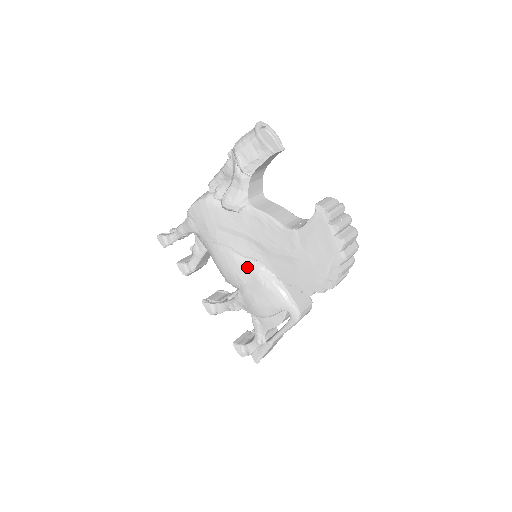
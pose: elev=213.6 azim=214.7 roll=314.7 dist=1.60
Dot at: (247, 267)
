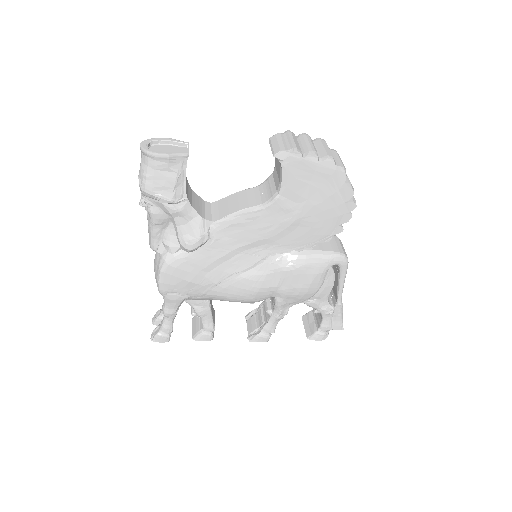
Dot at: (264, 272)
